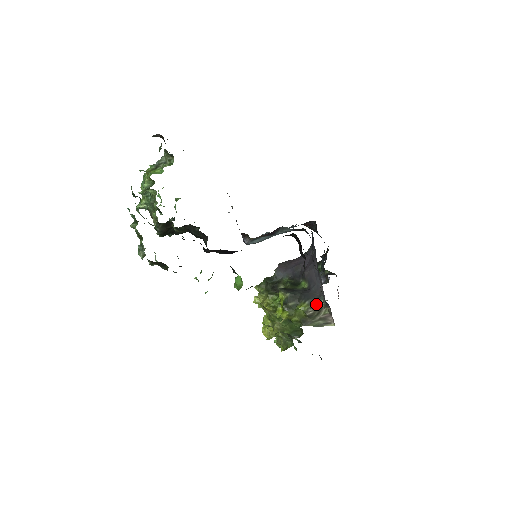
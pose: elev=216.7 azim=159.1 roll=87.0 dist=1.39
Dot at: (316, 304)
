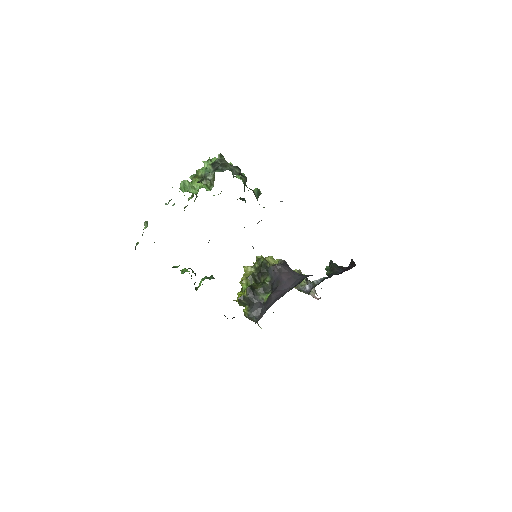
Dot at: (252, 318)
